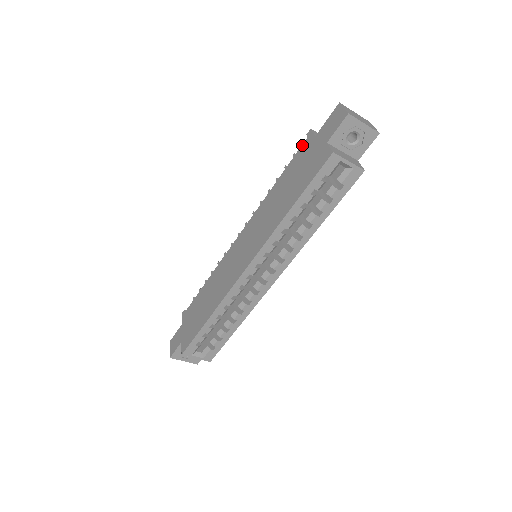
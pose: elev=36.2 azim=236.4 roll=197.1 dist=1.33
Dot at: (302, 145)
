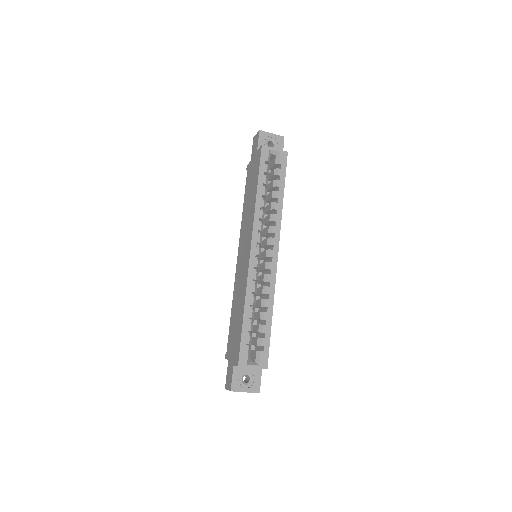
Dot at: (247, 174)
